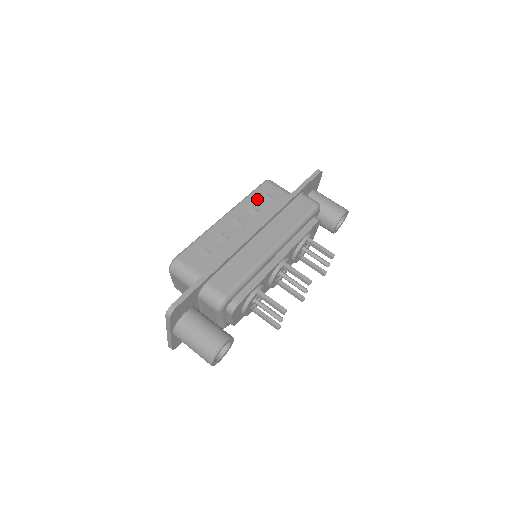
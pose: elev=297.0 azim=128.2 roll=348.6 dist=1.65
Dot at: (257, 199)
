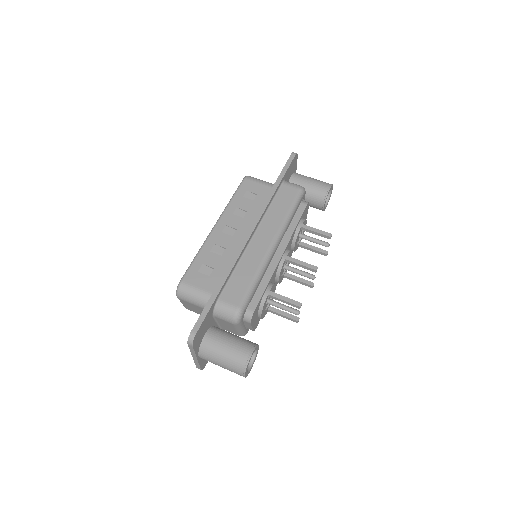
Dot at: (241, 200)
